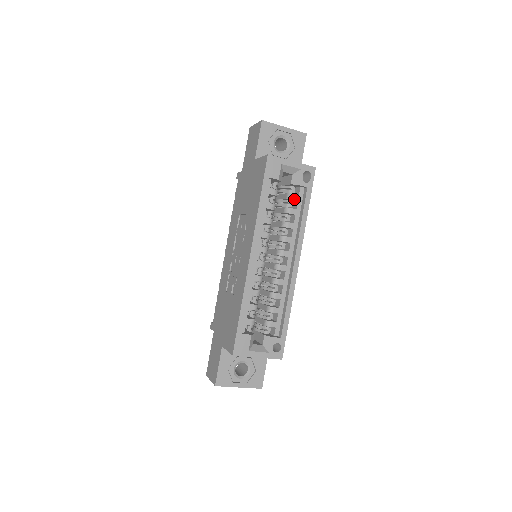
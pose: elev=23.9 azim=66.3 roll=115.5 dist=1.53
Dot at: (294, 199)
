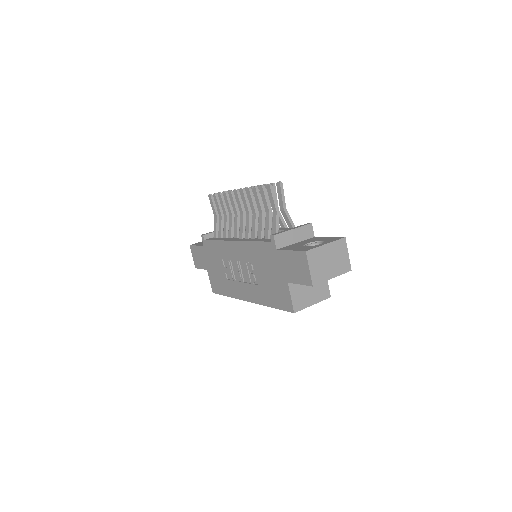
Dot at: occluded
